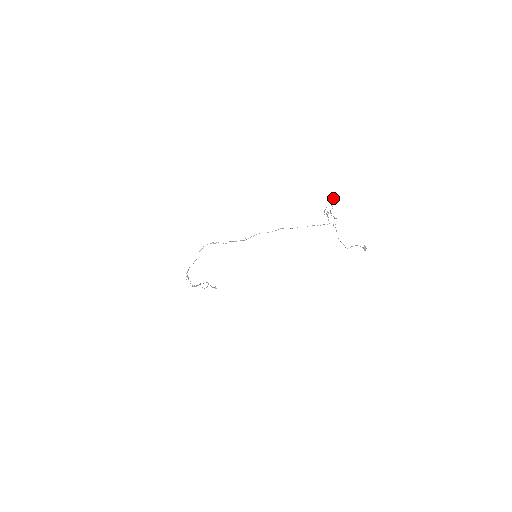
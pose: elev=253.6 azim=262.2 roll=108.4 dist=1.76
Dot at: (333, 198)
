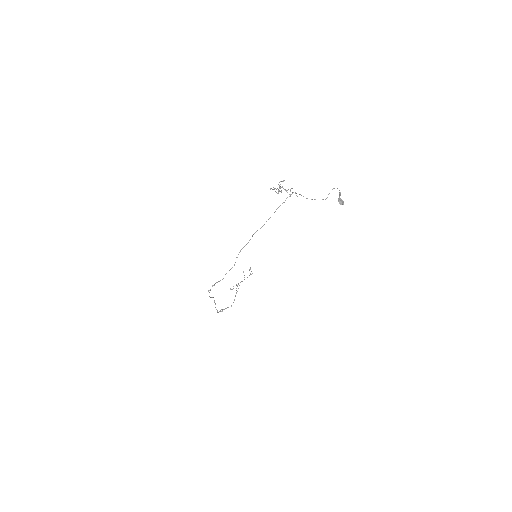
Dot at: occluded
